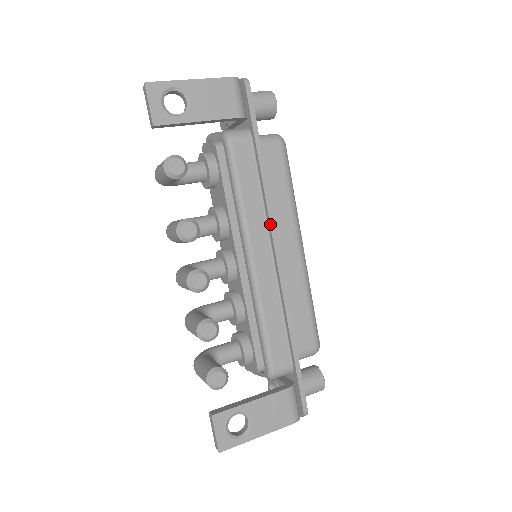
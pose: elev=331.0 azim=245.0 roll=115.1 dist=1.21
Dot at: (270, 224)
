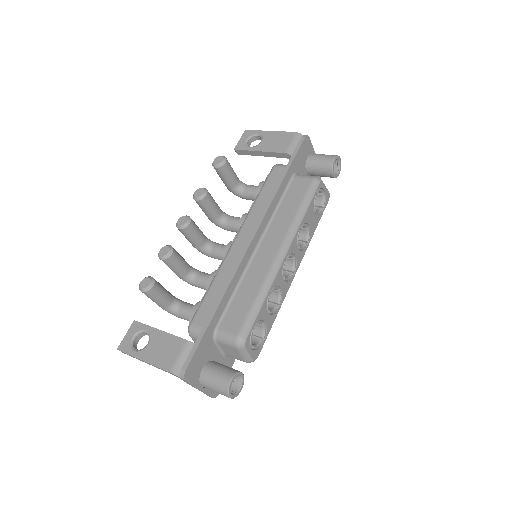
Dot at: (260, 218)
